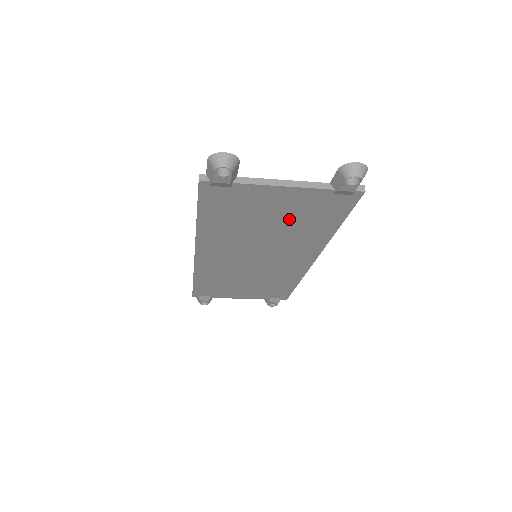
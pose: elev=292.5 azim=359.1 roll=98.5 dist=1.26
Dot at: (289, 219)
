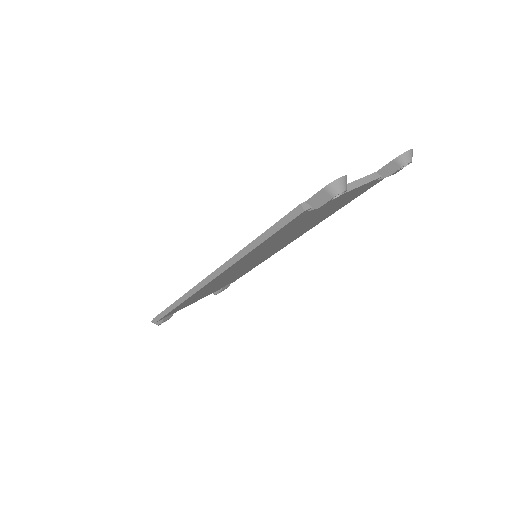
Dot at: (324, 213)
